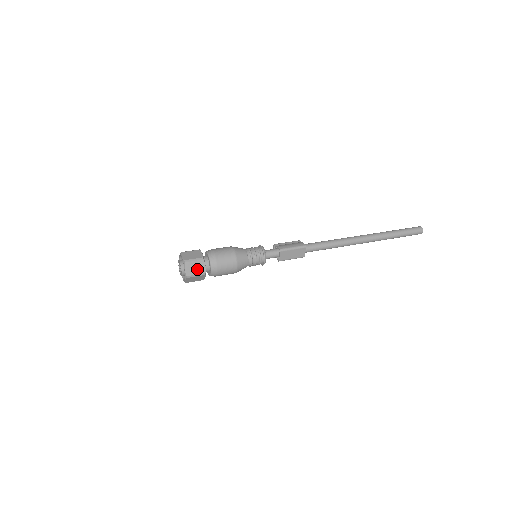
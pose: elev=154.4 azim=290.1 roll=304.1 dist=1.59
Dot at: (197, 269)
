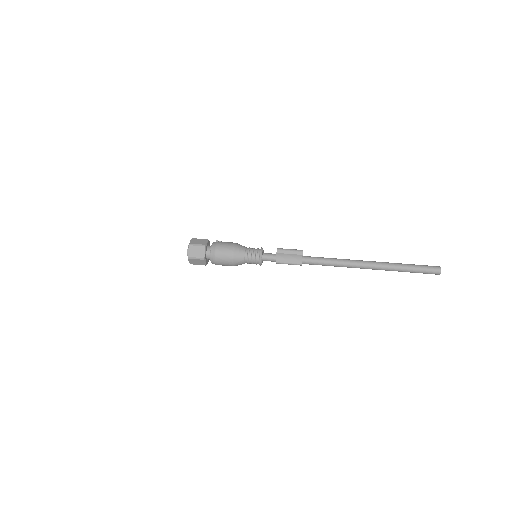
Dot at: (199, 263)
